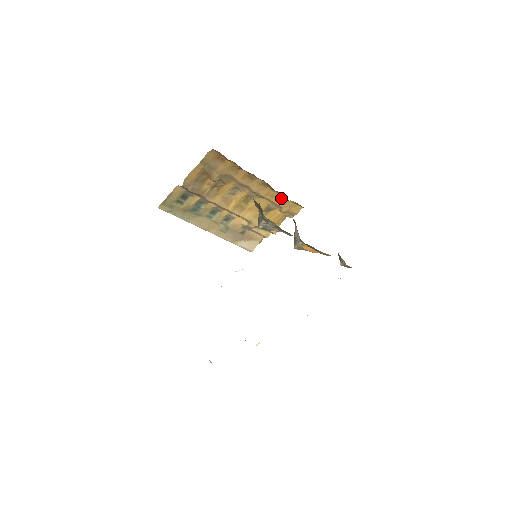
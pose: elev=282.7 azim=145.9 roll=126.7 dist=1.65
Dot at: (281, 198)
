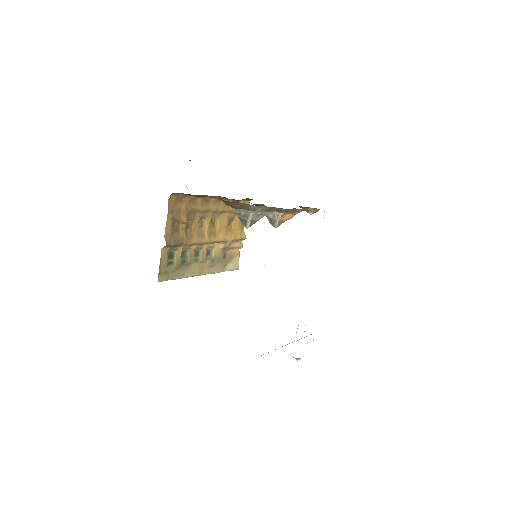
Dot at: occluded
